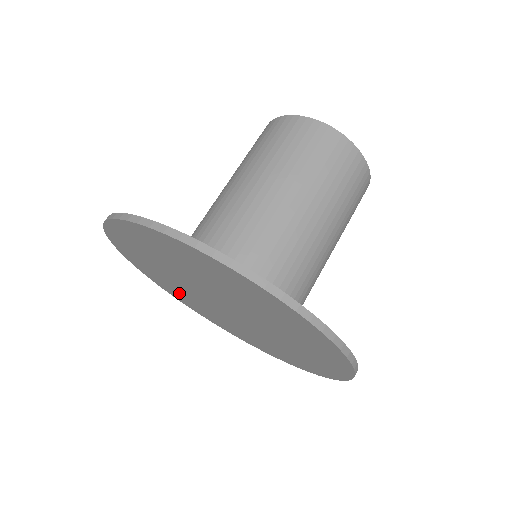
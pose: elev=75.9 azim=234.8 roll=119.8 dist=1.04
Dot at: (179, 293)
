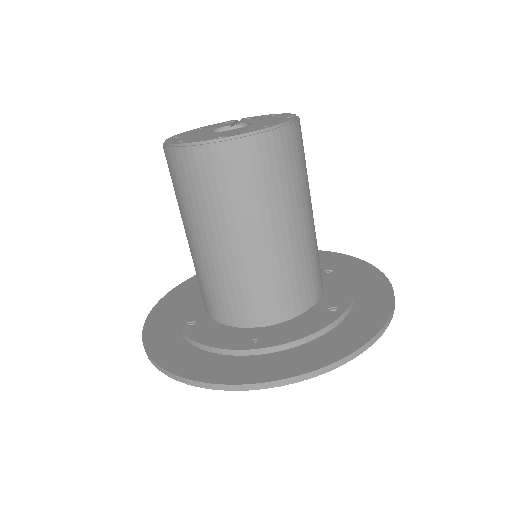
Dot at: occluded
